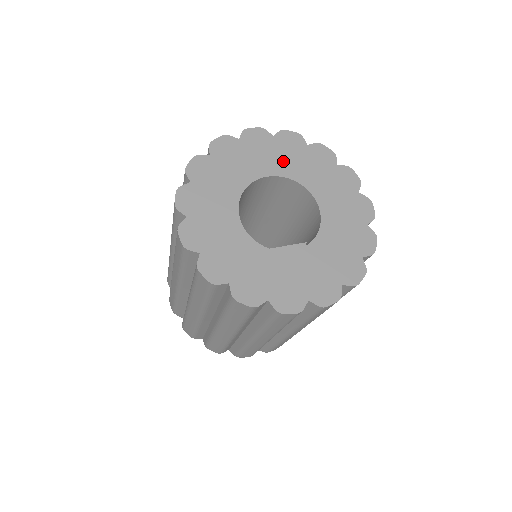
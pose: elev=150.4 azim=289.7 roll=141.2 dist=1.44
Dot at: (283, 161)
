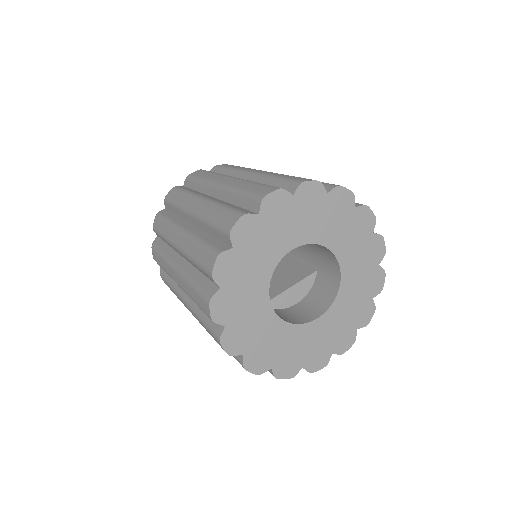
Dot at: (305, 225)
